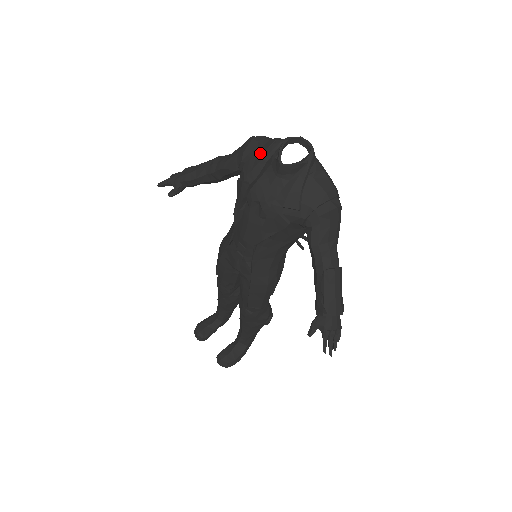
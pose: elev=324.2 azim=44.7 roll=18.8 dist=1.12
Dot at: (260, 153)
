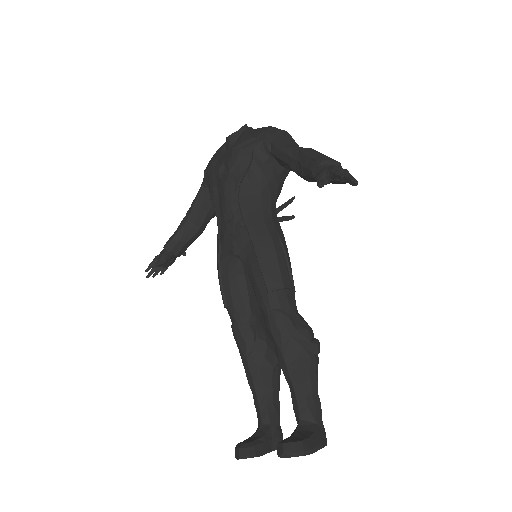
Dot at: occluded
